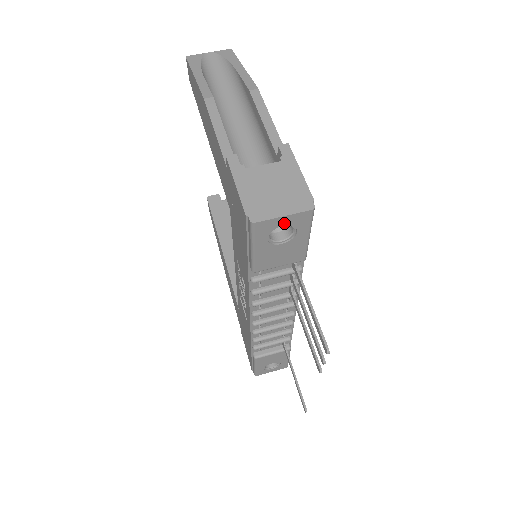
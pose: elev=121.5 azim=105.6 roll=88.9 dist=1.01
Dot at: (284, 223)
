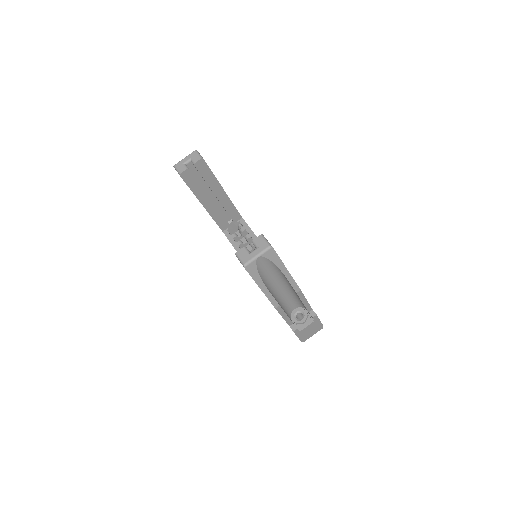
Dot at: occluded
